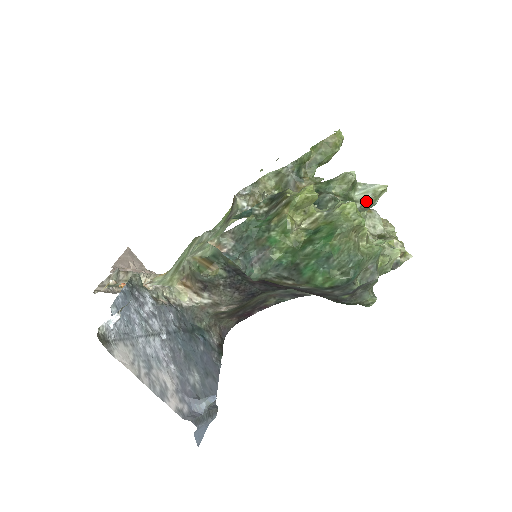
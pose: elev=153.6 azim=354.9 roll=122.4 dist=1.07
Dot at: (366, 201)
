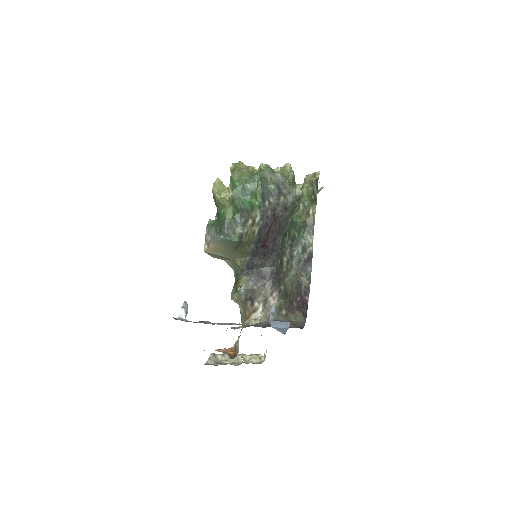
Dot at: occluded
